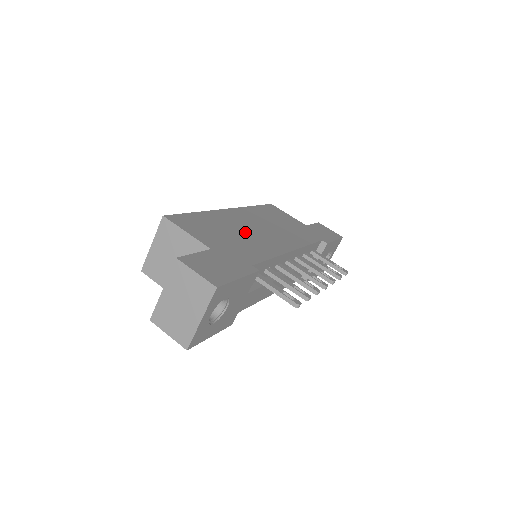
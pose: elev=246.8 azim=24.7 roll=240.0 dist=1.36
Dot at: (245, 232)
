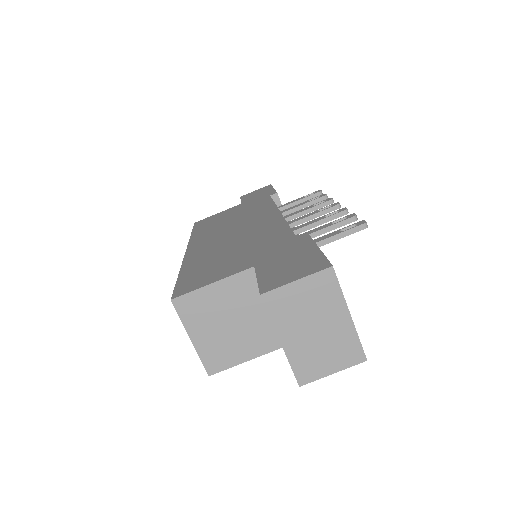
Dot at: (234, 241)
